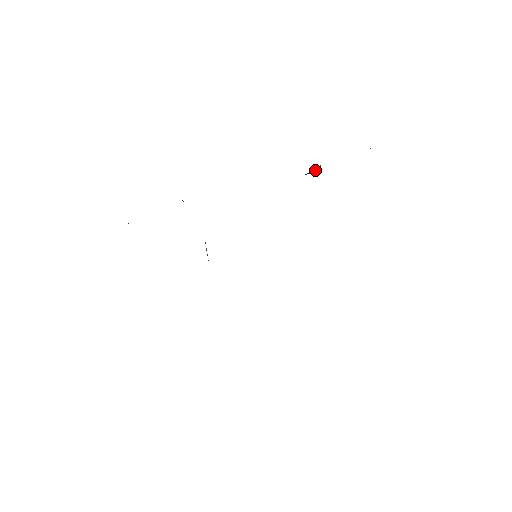
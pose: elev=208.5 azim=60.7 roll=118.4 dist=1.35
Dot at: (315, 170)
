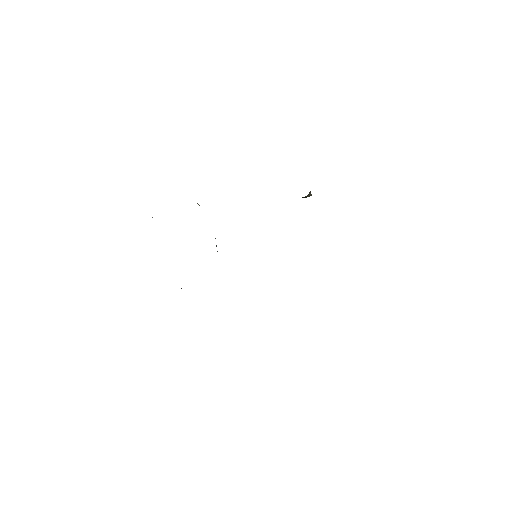
Dot at: (305, 196)
